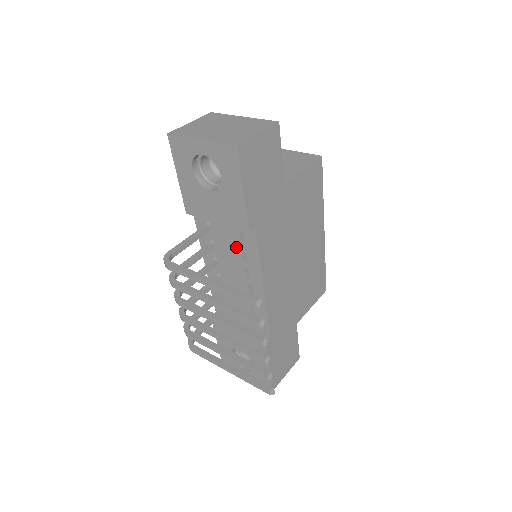
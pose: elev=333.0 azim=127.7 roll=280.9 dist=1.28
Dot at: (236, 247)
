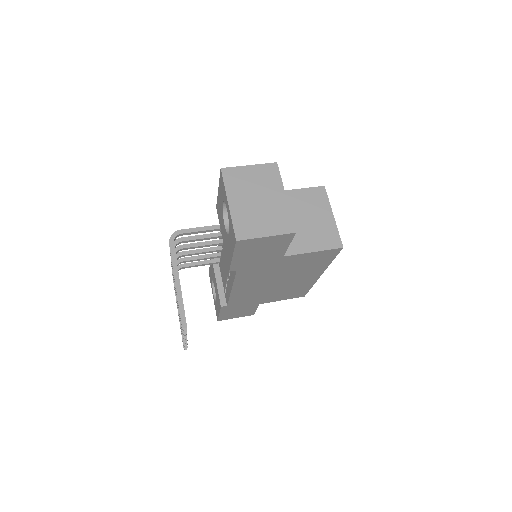
Dot at: occluded
